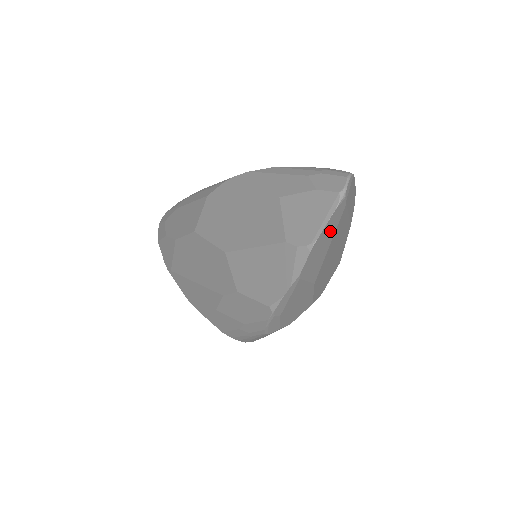
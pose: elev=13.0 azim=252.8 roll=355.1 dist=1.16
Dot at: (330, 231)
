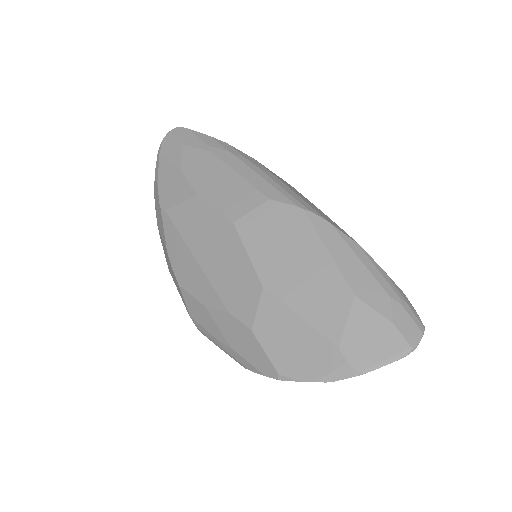
Dot at: occluded
